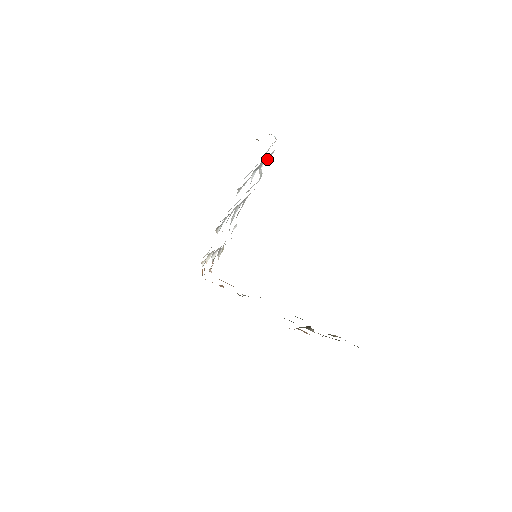
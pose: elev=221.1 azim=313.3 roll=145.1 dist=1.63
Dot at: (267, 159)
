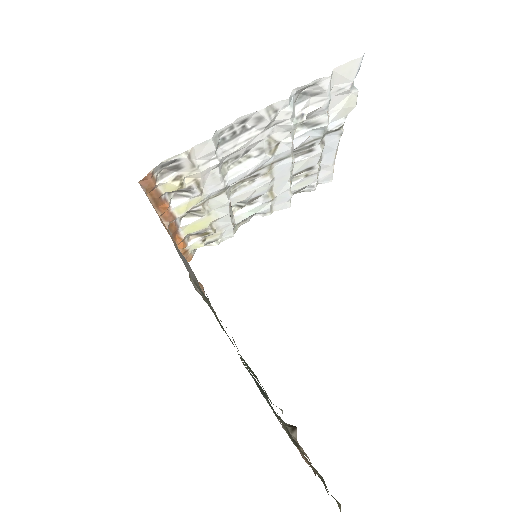
Dot at: (321, 103)
